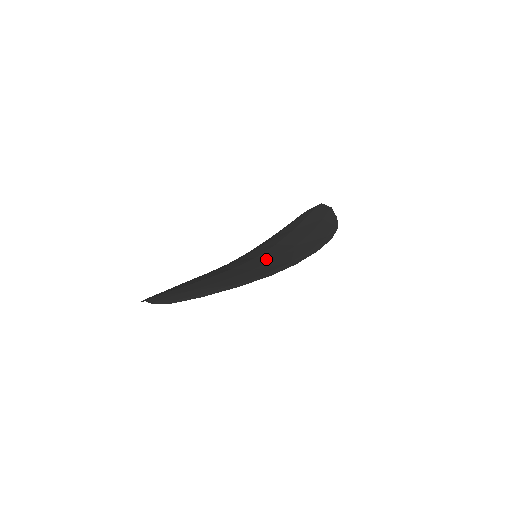
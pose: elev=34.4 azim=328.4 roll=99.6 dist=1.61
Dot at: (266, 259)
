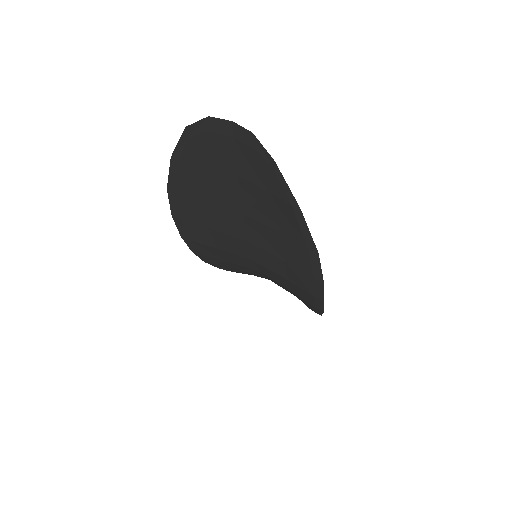
Dot at: occluded
